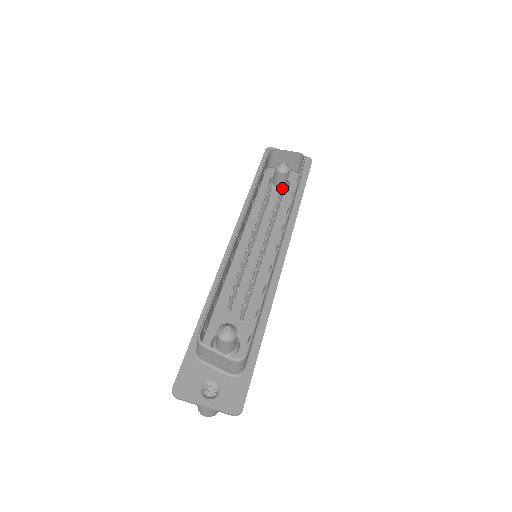
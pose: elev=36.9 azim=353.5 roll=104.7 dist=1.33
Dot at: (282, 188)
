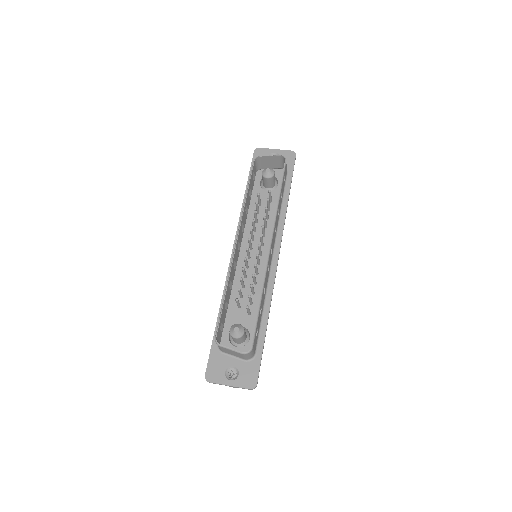
Dot at: (269, 193)
